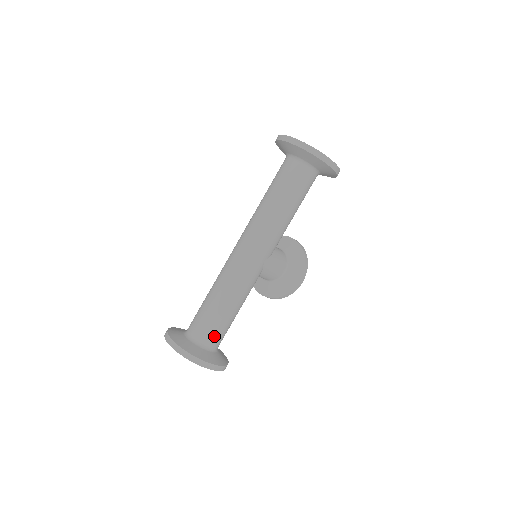
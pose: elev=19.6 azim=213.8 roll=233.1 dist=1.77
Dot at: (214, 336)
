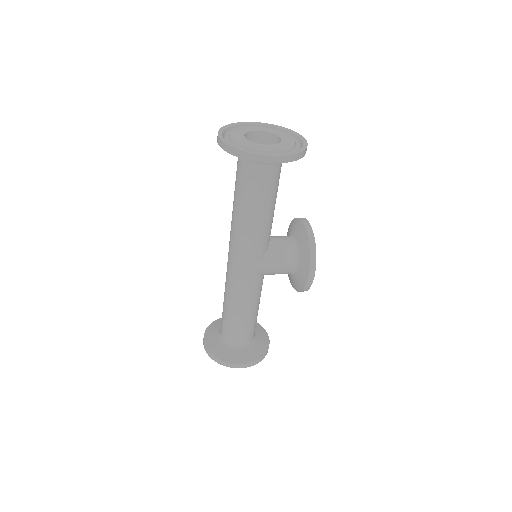
Dot at: (235, 336)
